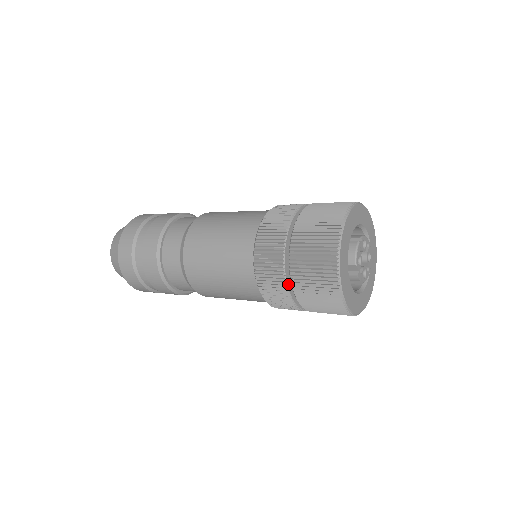
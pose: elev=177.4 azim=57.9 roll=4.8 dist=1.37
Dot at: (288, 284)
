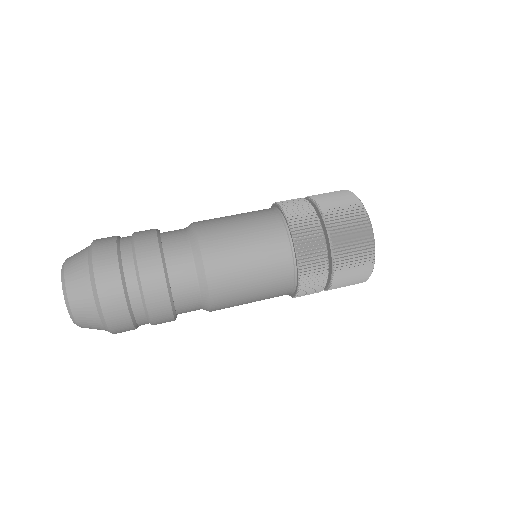
Dot at: (324, 286)
